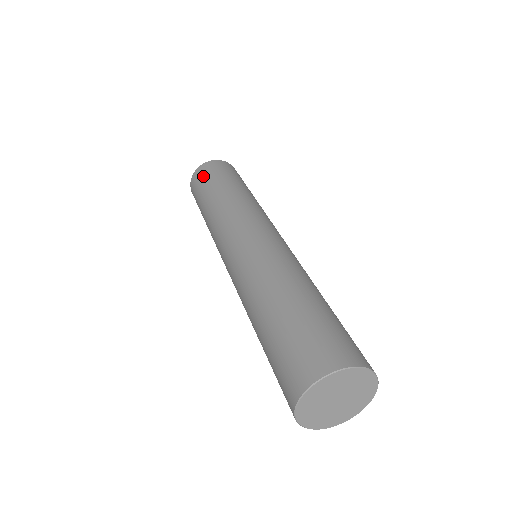
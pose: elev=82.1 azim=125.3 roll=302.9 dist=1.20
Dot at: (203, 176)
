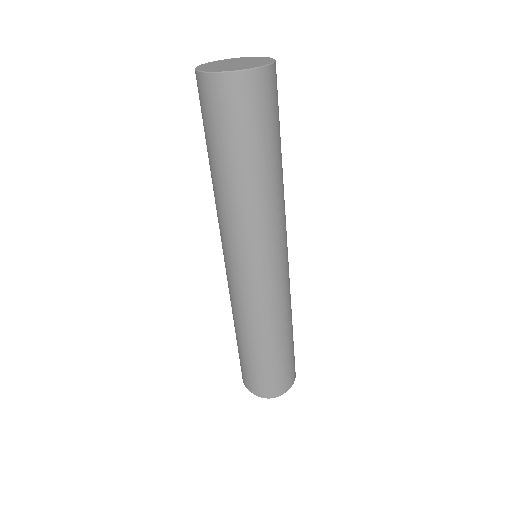
Dot at: occluded
